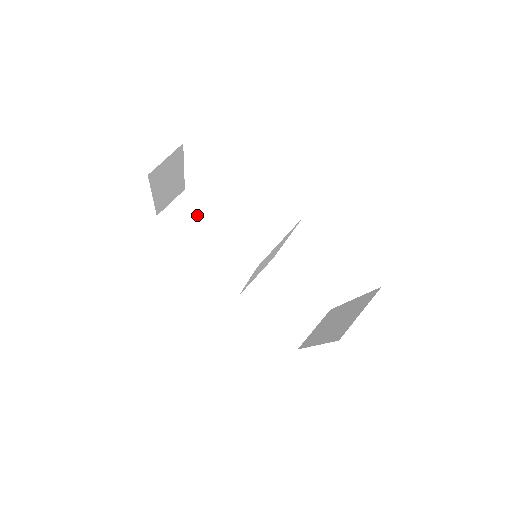
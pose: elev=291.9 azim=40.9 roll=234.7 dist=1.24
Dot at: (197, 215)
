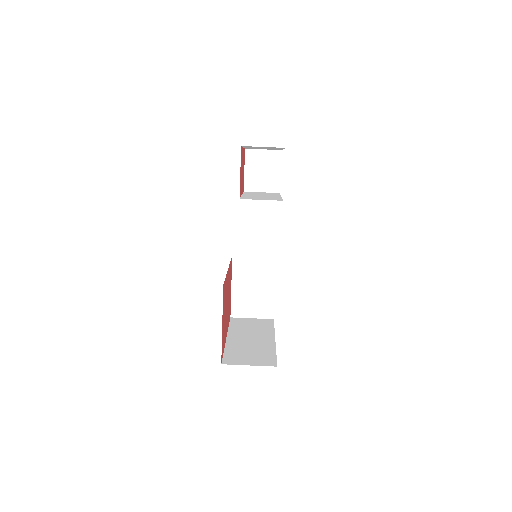
Dot at: (270, 175)
